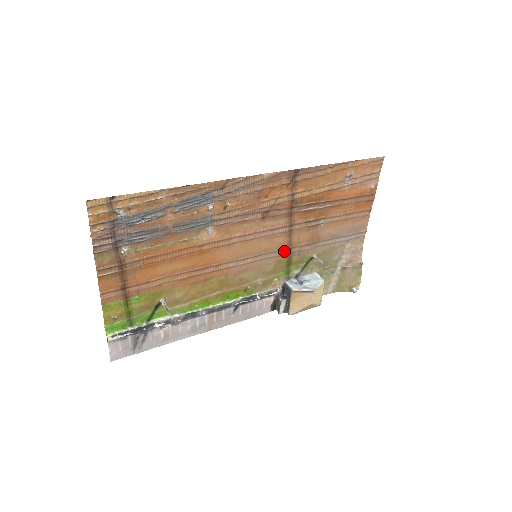
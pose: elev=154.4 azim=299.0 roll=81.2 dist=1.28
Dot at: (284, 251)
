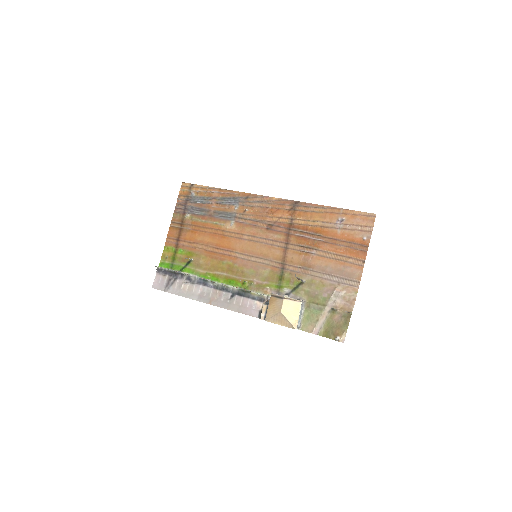
Dot at: (279, 264)
